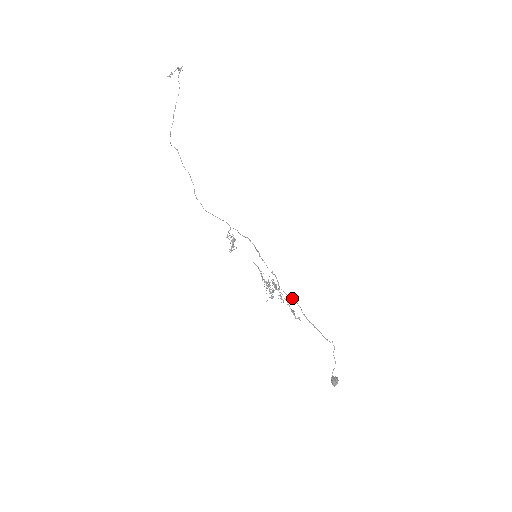
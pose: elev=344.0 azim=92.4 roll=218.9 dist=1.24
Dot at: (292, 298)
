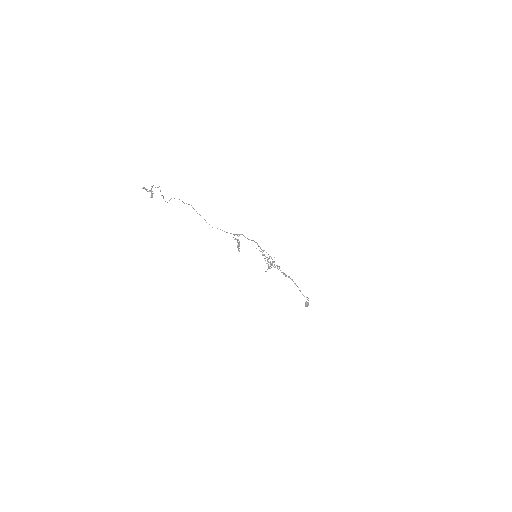
Dot at: (284, 273)
